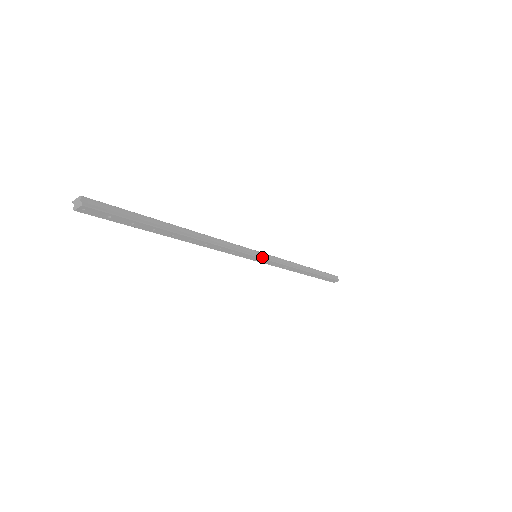
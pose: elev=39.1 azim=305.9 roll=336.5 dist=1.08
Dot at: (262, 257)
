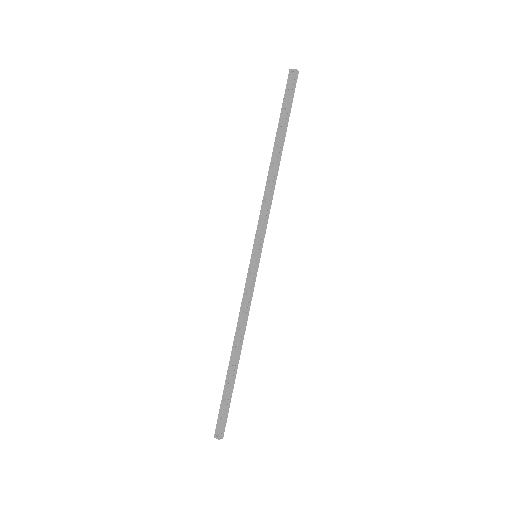
Dot at: occluded
